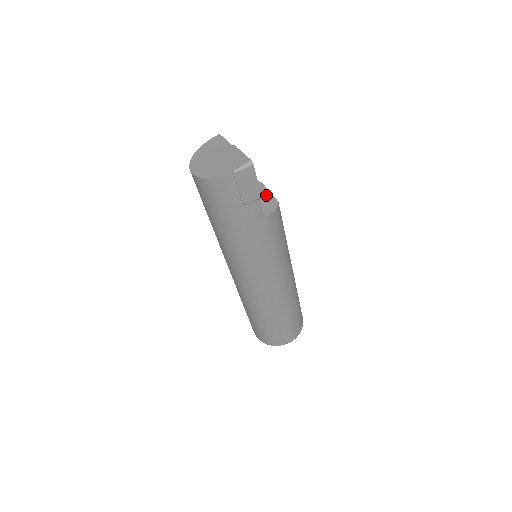
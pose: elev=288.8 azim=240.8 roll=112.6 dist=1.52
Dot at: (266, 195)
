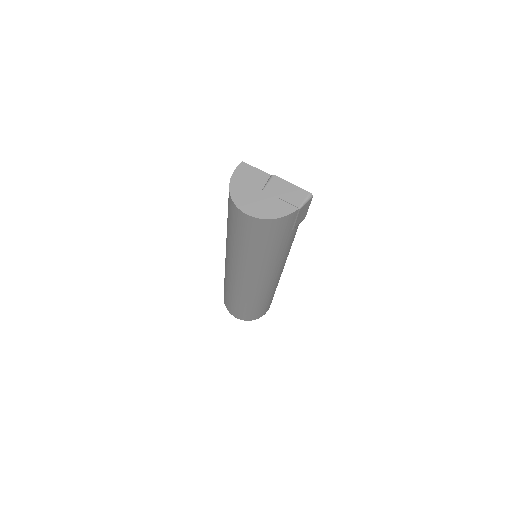
Dot at: occluded
